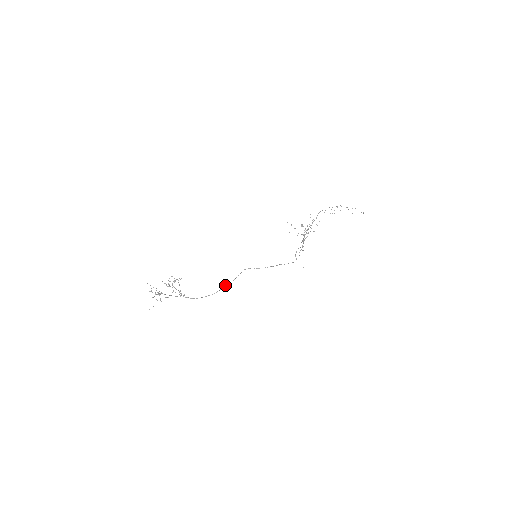
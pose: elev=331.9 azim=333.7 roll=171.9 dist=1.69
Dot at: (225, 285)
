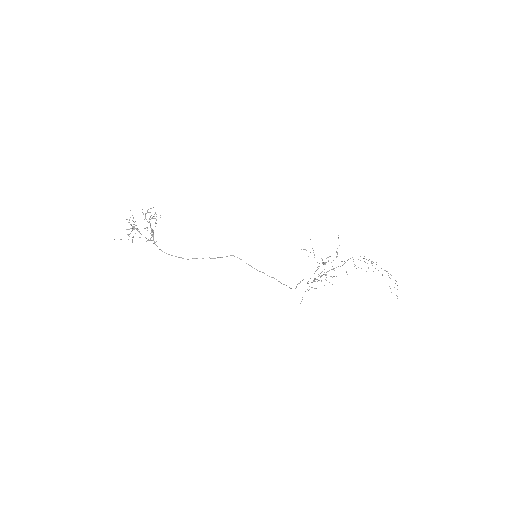
Dot at: occluded
